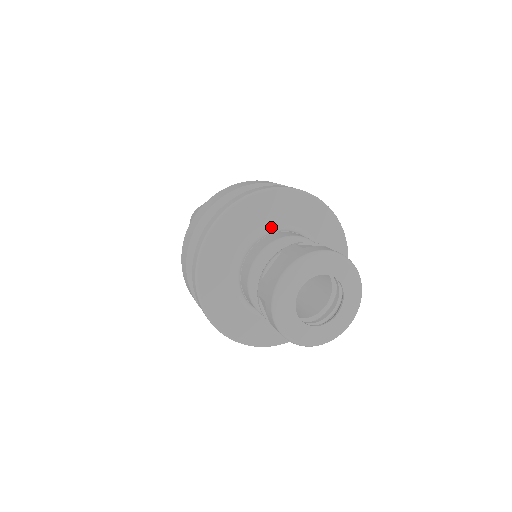
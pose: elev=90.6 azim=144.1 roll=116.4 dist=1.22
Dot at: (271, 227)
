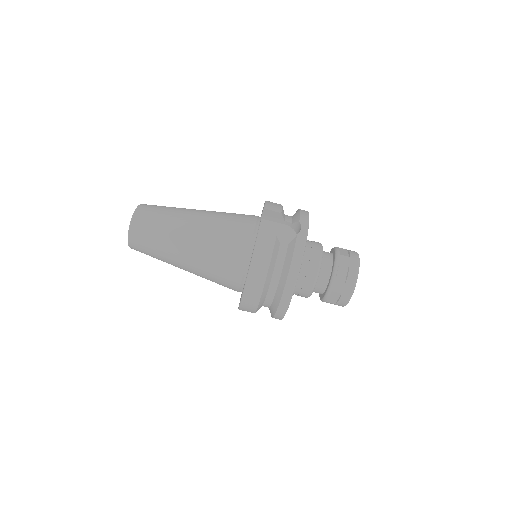
Dot at: occluded
